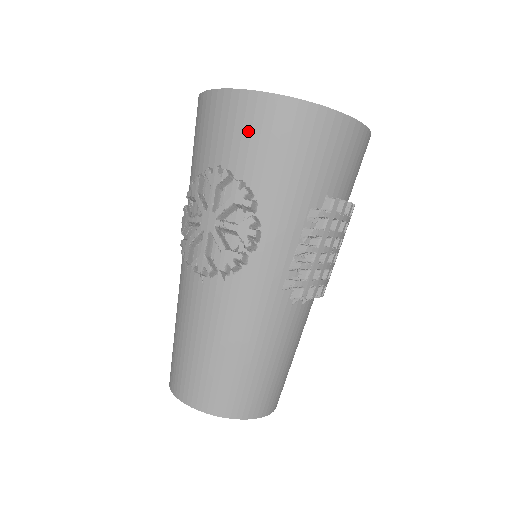
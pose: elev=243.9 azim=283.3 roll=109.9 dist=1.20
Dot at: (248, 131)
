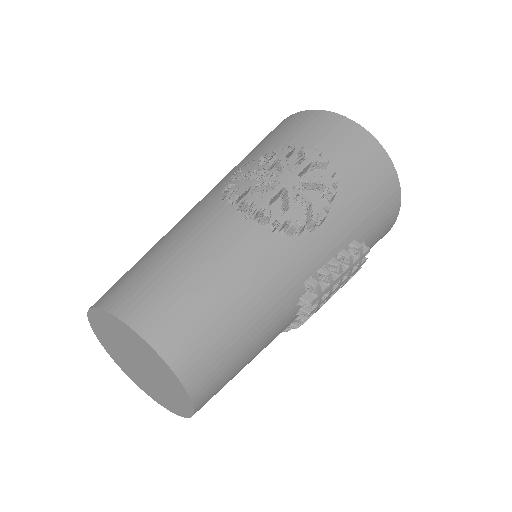
Dot at: (353, 150)
